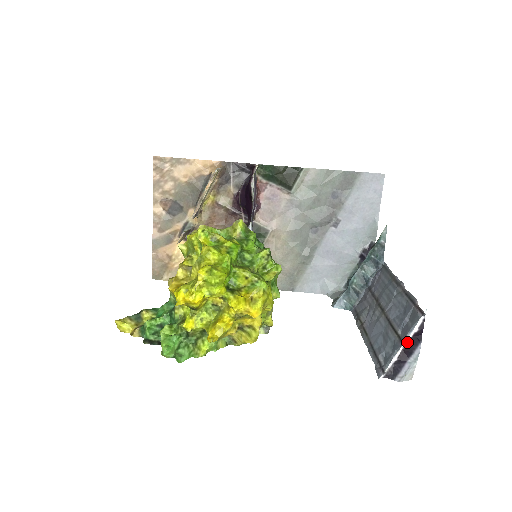
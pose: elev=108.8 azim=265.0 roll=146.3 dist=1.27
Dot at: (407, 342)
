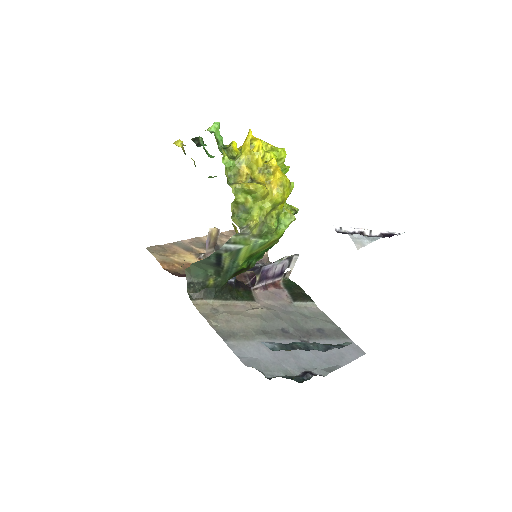
Dot at: (373, 235)
